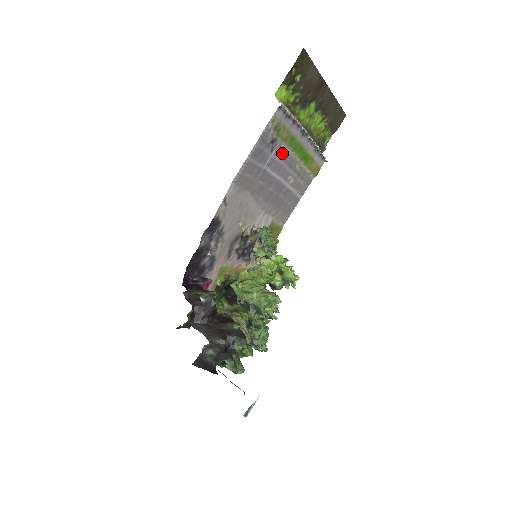
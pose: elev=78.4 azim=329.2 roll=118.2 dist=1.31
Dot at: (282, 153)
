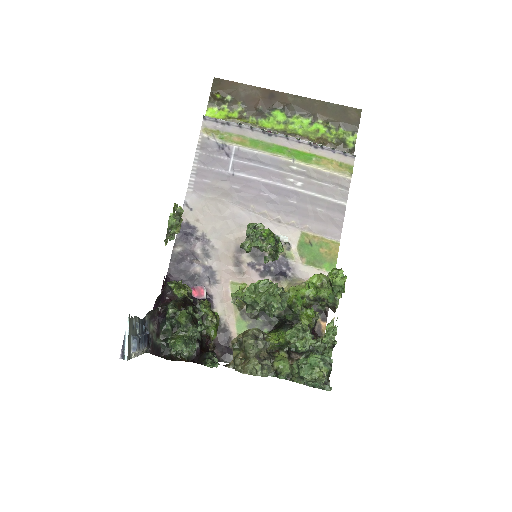
Dot at: (250, 157)
